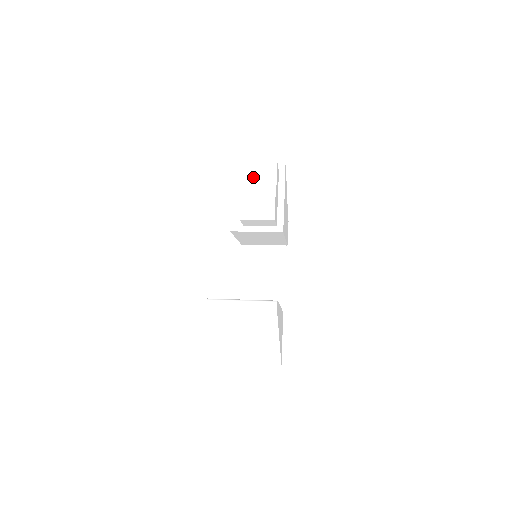
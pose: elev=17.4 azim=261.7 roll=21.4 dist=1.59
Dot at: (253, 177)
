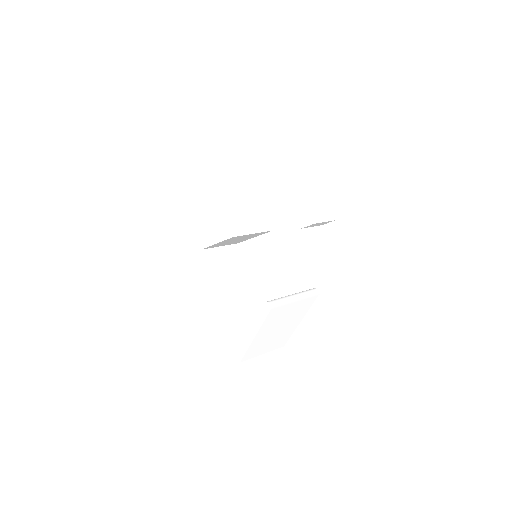
Dot at: (306, 185)
